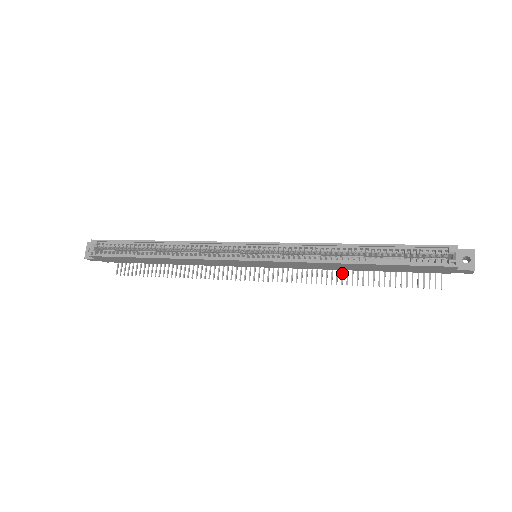
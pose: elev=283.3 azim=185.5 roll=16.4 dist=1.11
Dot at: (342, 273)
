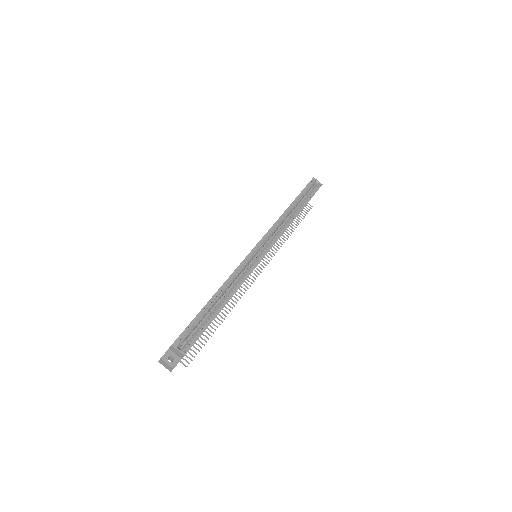
Dot at: (282, 234)
